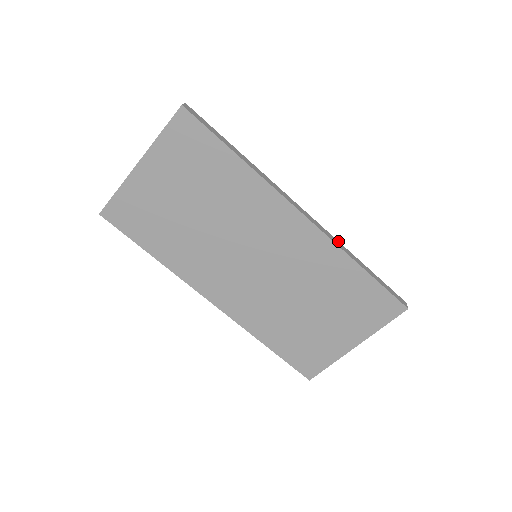
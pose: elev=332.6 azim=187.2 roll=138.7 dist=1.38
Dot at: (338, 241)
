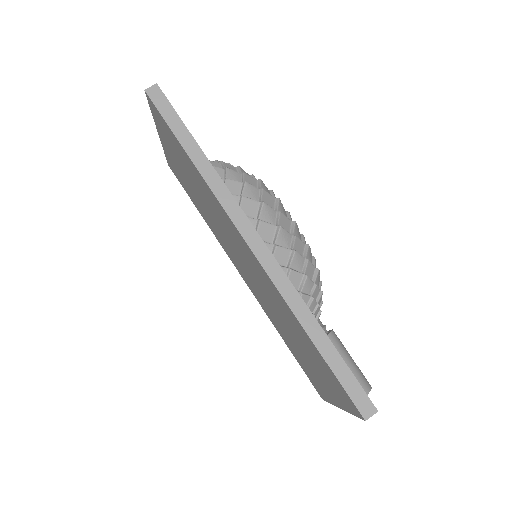
Dot at: (295, 289)
